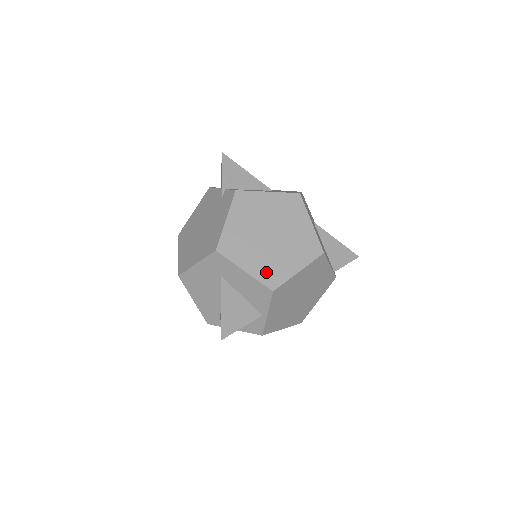
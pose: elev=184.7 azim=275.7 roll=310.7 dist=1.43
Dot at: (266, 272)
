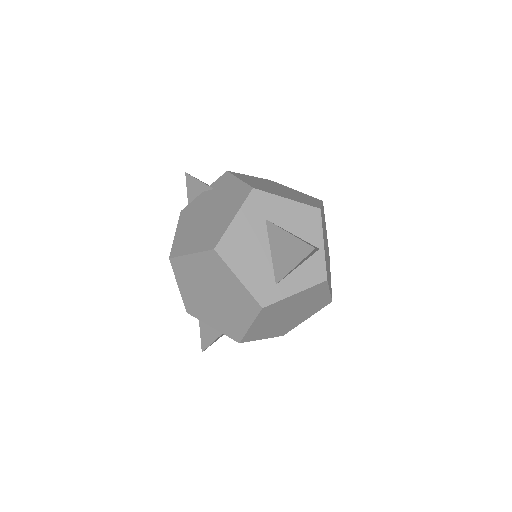
Dot at: (302, 201)
